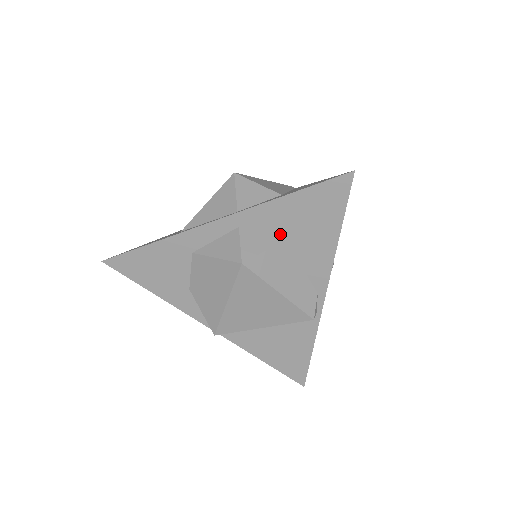
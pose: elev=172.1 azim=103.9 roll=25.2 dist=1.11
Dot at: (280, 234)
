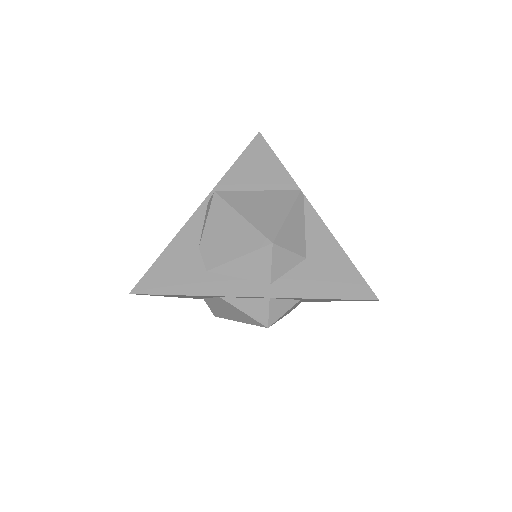
Dot at: (299, 299)
